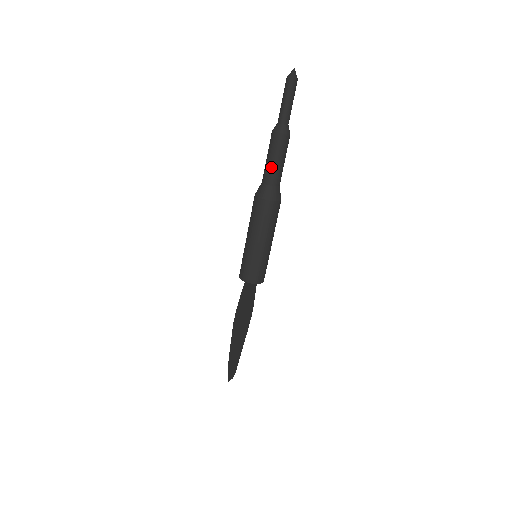
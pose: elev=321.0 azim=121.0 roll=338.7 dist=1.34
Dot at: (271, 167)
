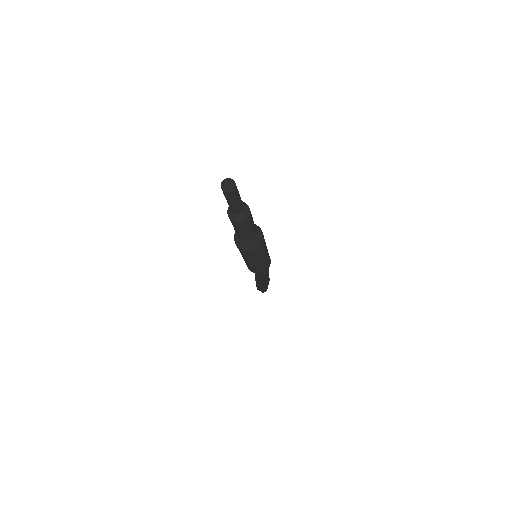
Dot at: (242, 235)
